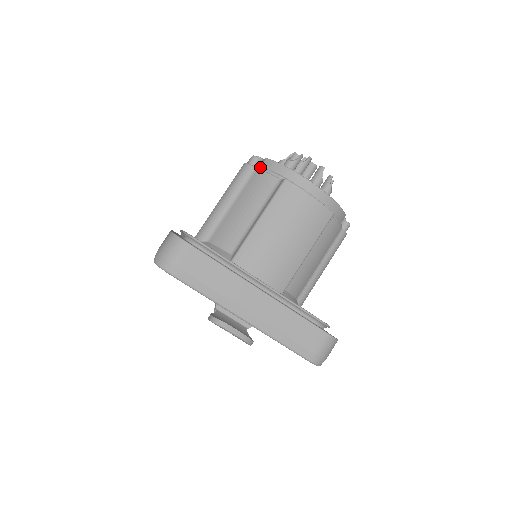
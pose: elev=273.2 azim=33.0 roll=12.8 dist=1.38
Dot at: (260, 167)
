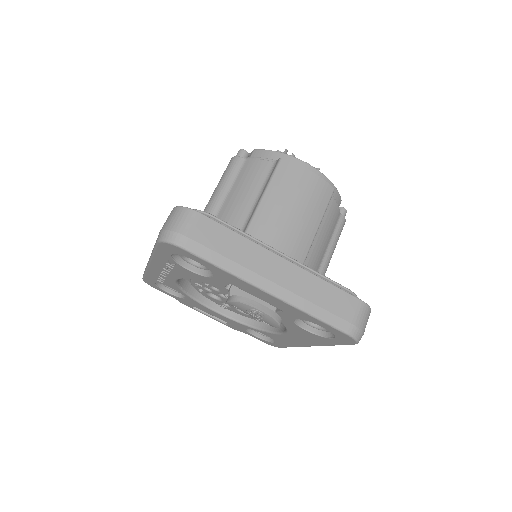
Dot at: (250, 157)
